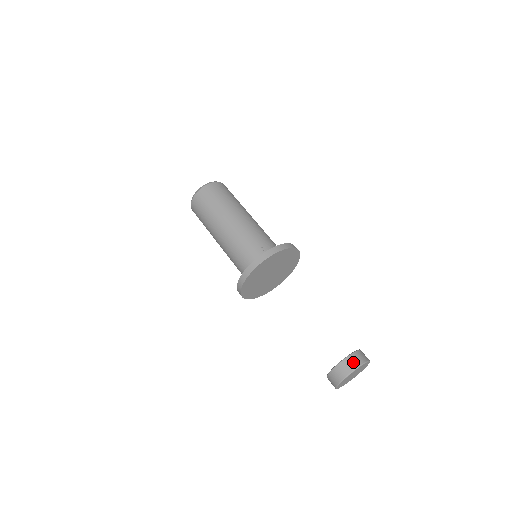
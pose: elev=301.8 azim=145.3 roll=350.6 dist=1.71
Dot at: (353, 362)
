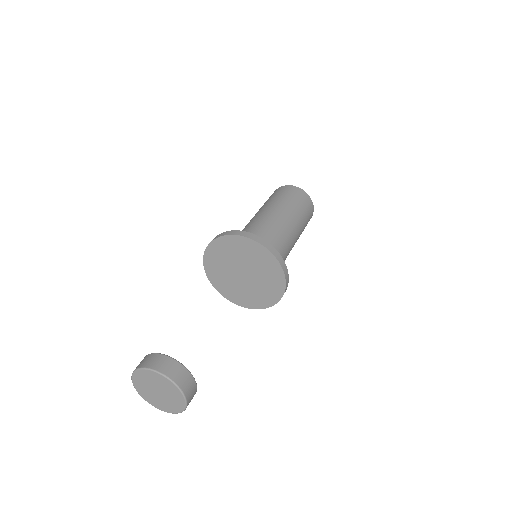
Dot at: (170, 368)
